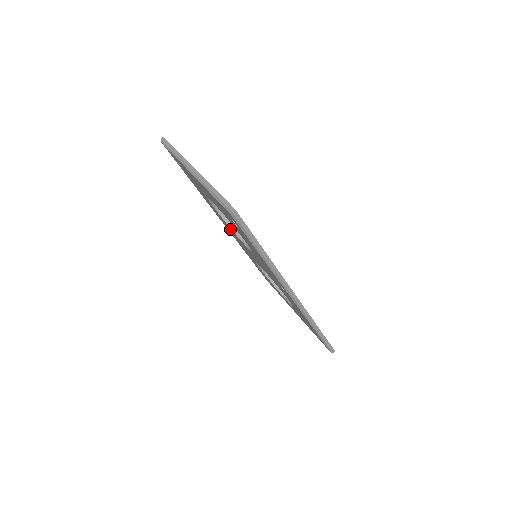
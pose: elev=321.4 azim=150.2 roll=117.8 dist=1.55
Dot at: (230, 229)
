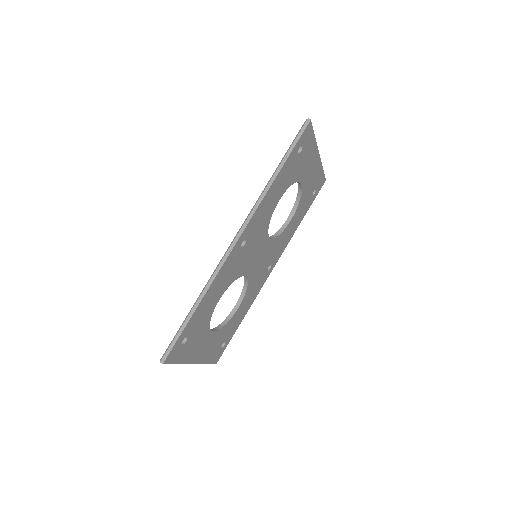
Dot at: occluded
